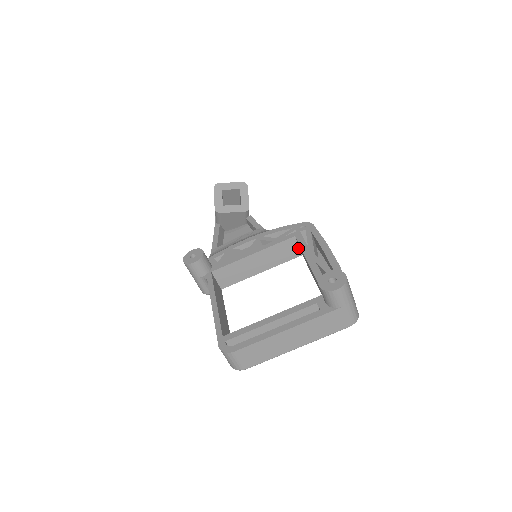
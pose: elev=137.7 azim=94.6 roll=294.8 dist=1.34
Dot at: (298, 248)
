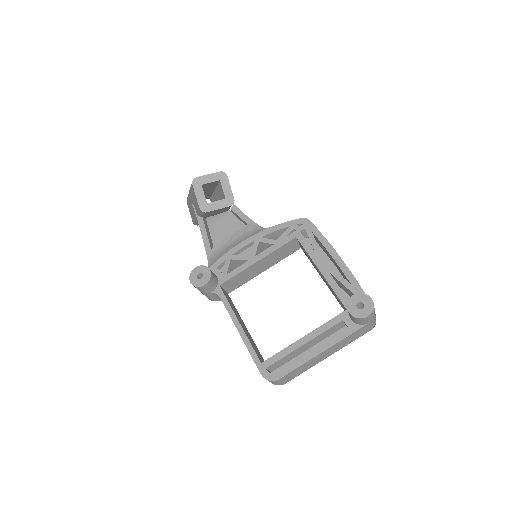
Dot at: (298, 244)
